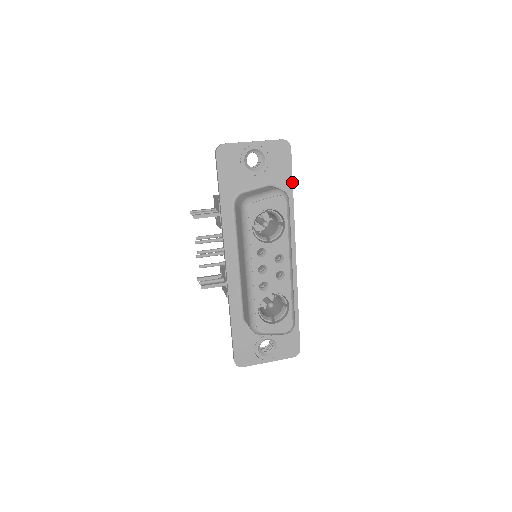
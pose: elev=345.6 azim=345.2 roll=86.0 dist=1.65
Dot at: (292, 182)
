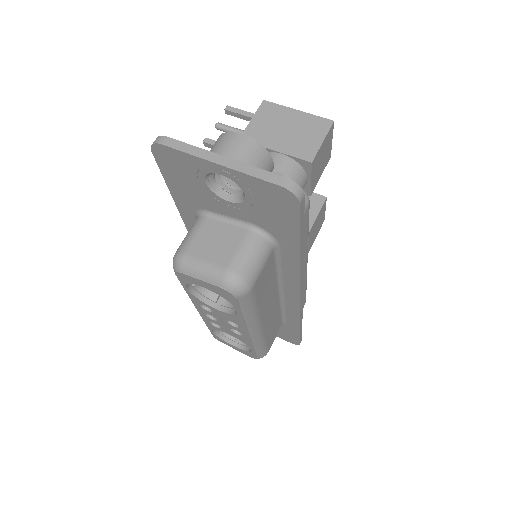
Dot at: (299, 242)
